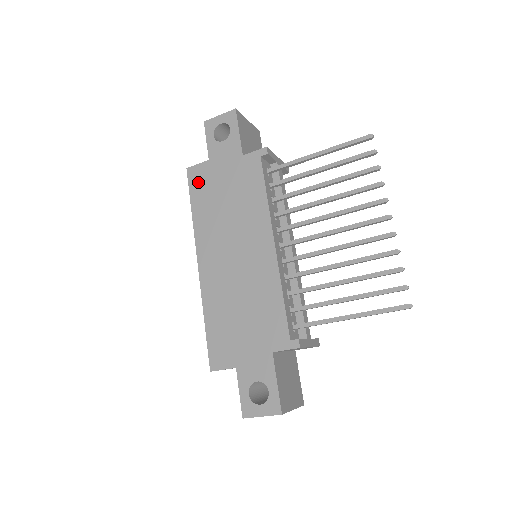
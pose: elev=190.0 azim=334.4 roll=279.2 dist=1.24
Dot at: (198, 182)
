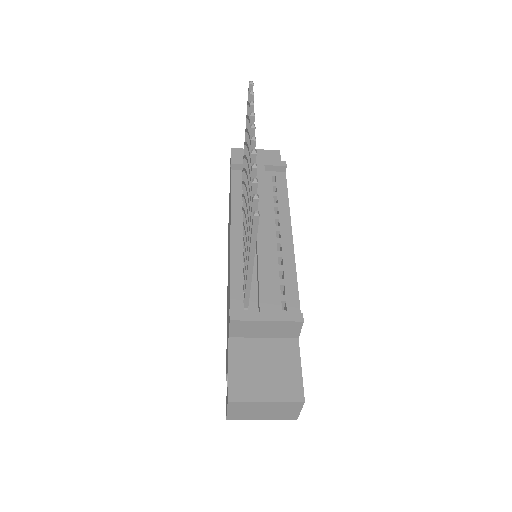
Dot at: occluded
